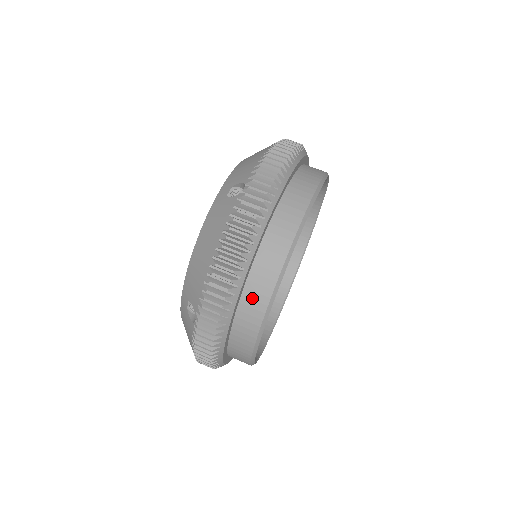
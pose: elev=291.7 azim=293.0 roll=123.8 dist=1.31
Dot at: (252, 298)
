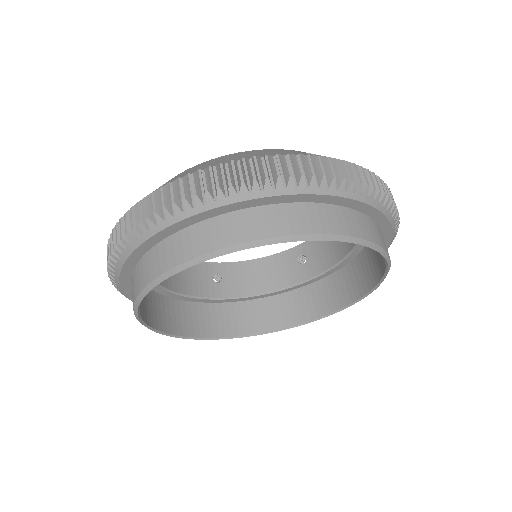
Dot at: (212, 231)
